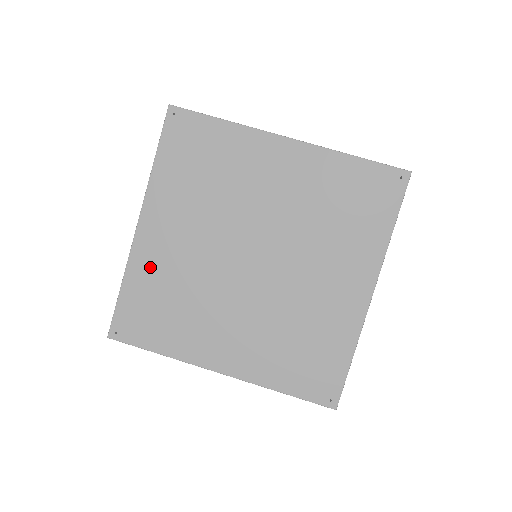
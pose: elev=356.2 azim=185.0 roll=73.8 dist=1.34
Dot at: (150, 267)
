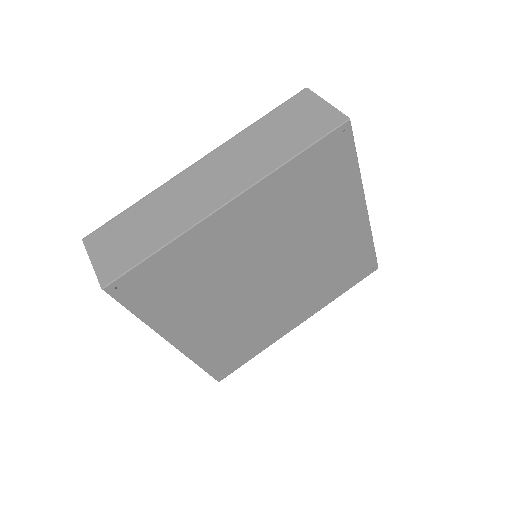
Dot at: (202, 246)
